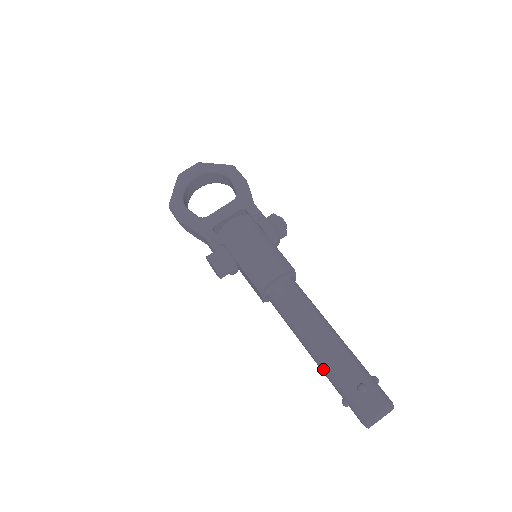
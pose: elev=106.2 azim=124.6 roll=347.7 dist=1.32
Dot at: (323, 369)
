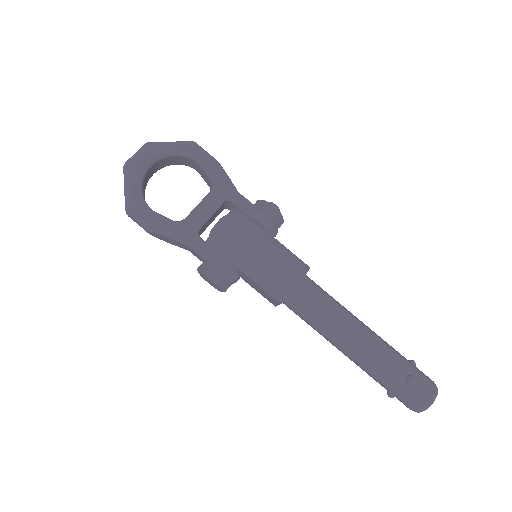
Dot at: (364, 368)
